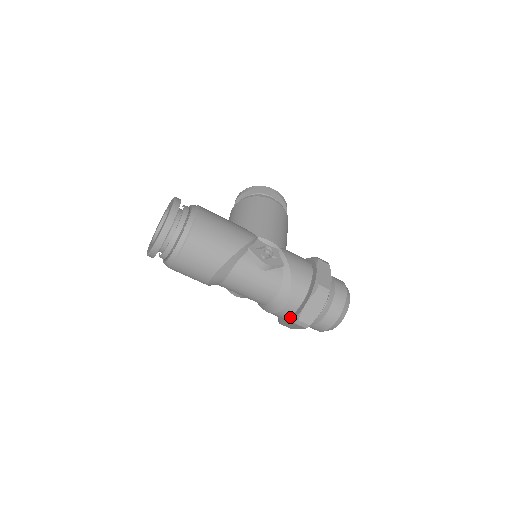
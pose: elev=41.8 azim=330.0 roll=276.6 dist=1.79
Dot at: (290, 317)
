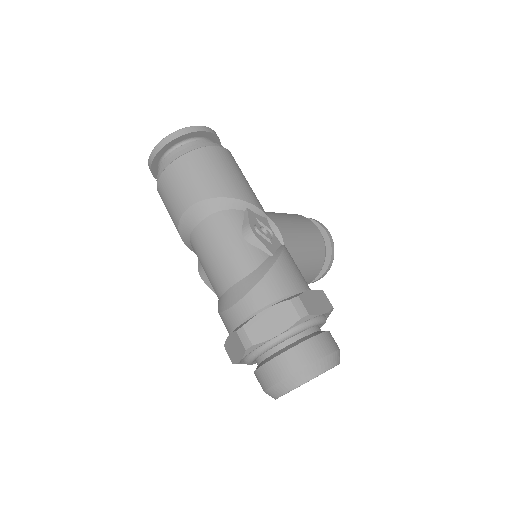
Dot at: occluded
